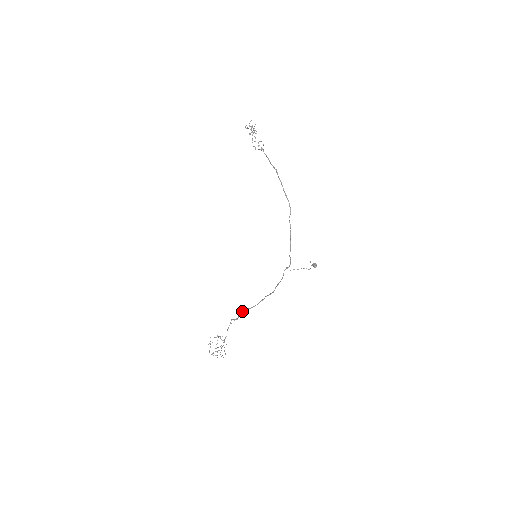
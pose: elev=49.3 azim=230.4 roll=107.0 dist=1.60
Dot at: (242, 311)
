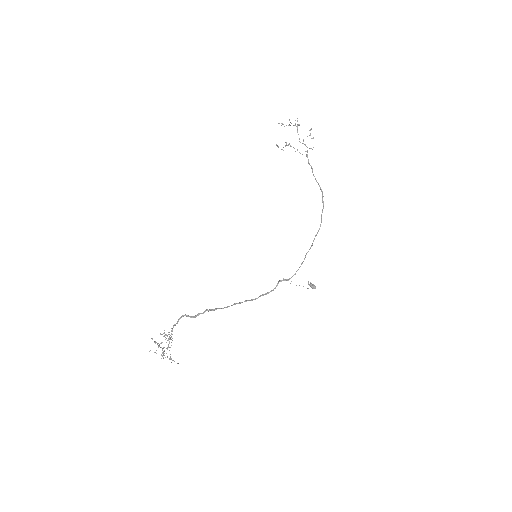
Dot at: occluded
